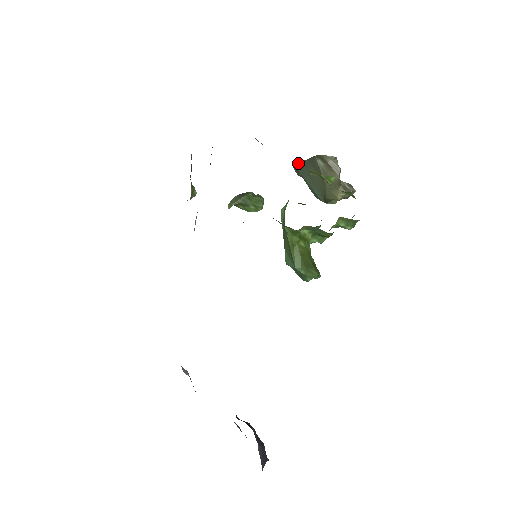
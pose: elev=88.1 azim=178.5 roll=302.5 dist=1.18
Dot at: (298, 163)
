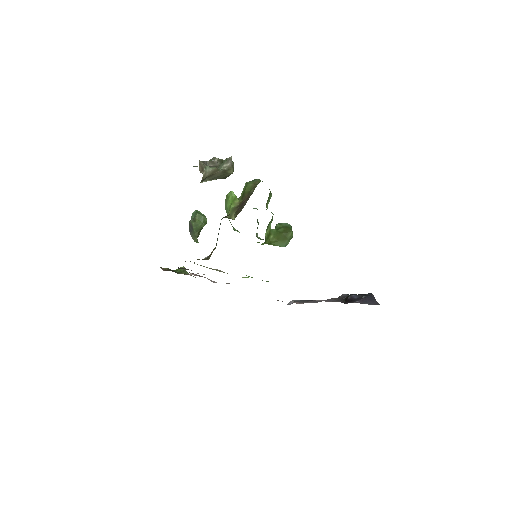
Dot at: occluded
